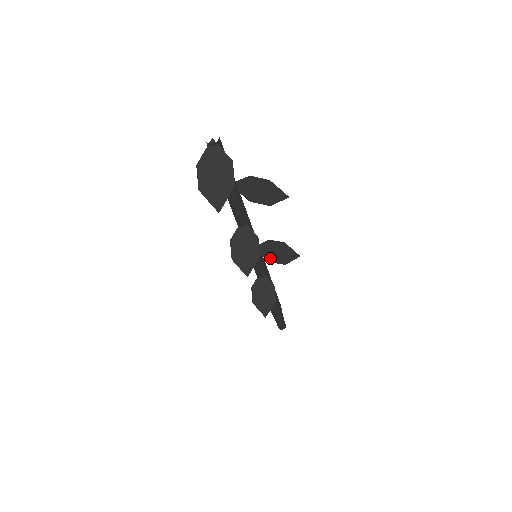
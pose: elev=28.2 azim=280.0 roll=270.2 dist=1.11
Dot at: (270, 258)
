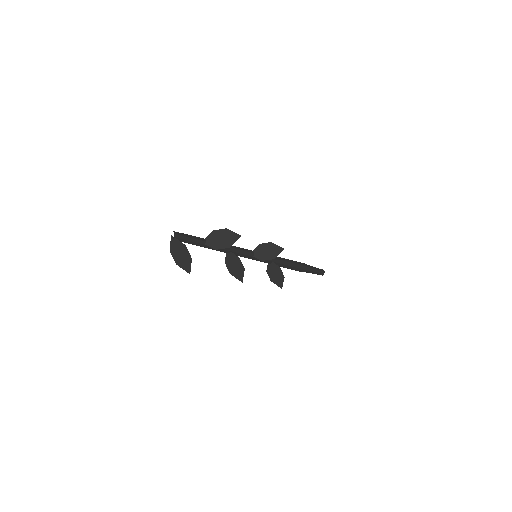
Dot at: (262, 258)
